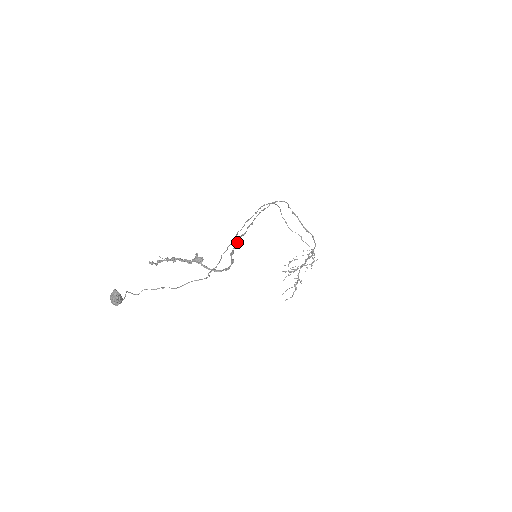
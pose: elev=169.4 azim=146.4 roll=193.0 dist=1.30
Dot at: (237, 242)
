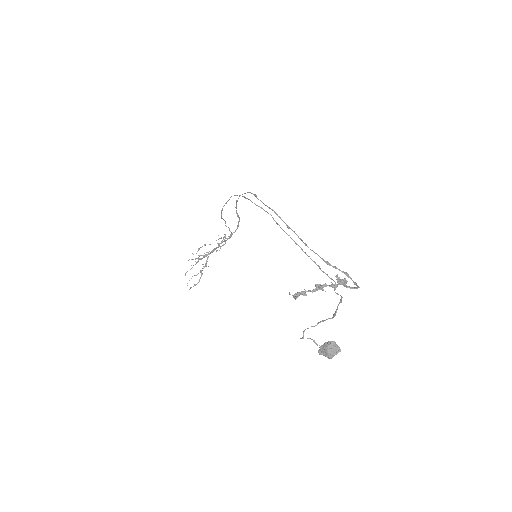
Dot at: occluded
